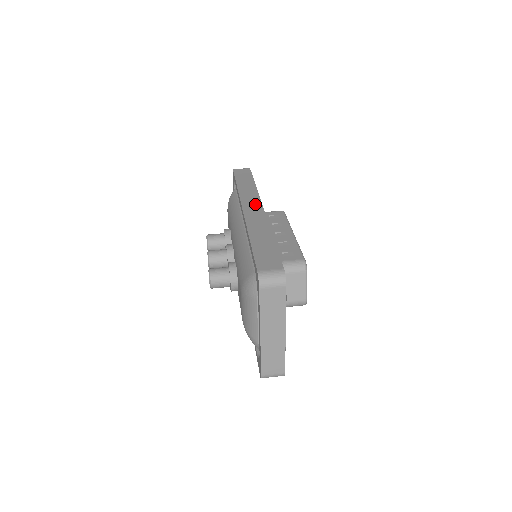
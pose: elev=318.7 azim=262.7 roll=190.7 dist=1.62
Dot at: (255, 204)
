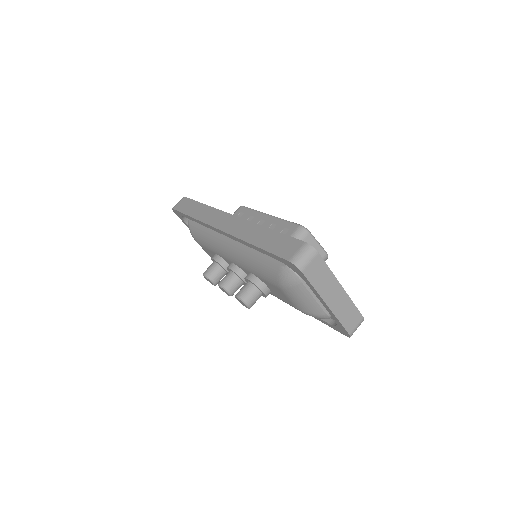
Dot at: (223, 218)
